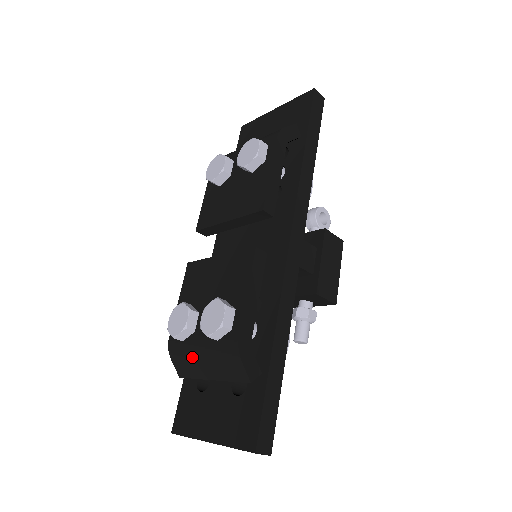
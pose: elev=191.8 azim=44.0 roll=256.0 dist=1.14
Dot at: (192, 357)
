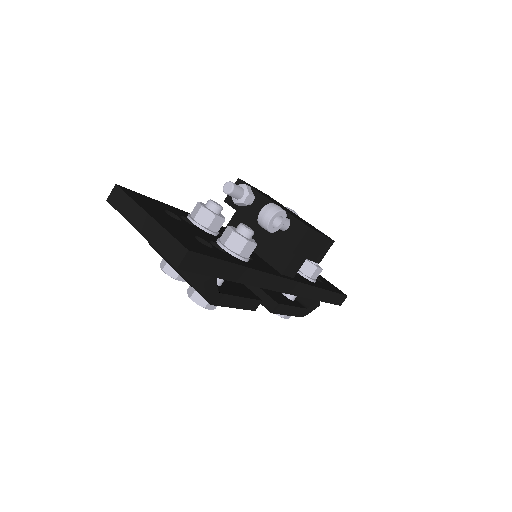
Dot at: occluded
